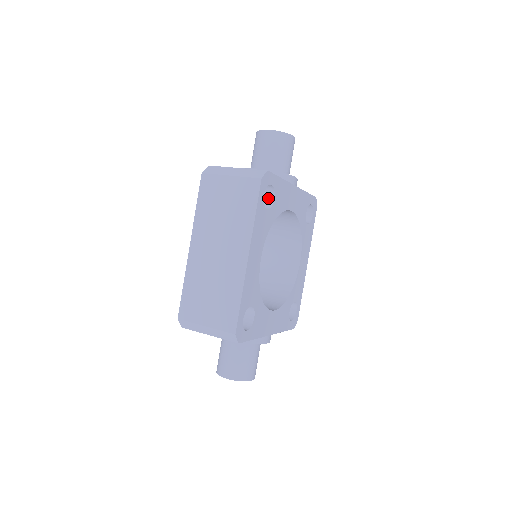
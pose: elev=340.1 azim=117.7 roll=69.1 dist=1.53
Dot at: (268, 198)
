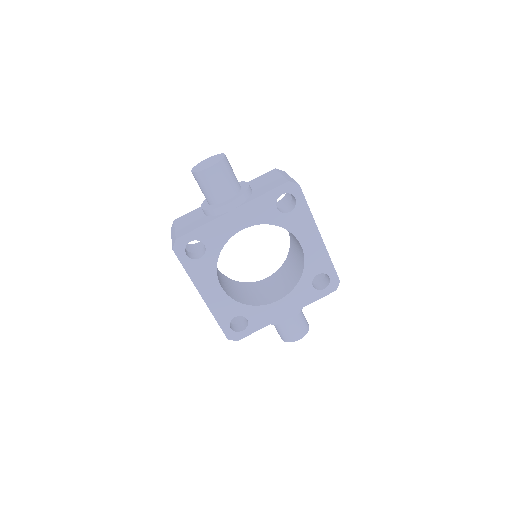
Dot at: occluded
